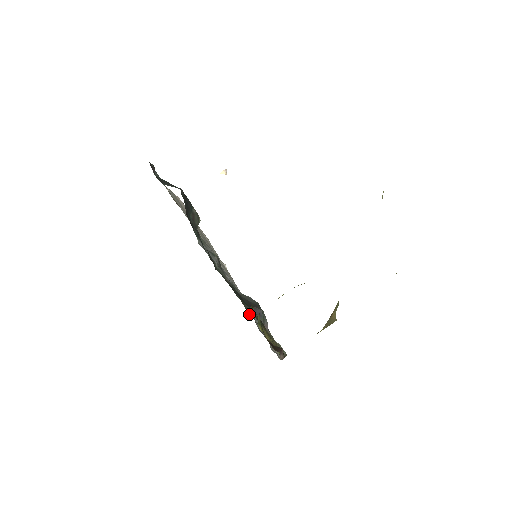
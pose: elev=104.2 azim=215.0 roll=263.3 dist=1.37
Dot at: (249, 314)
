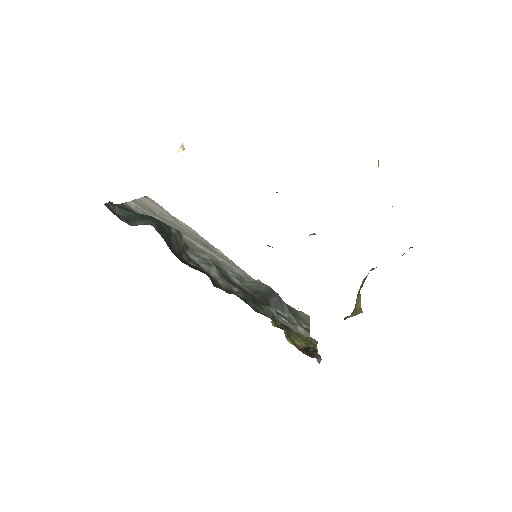
Dot at: occluded
